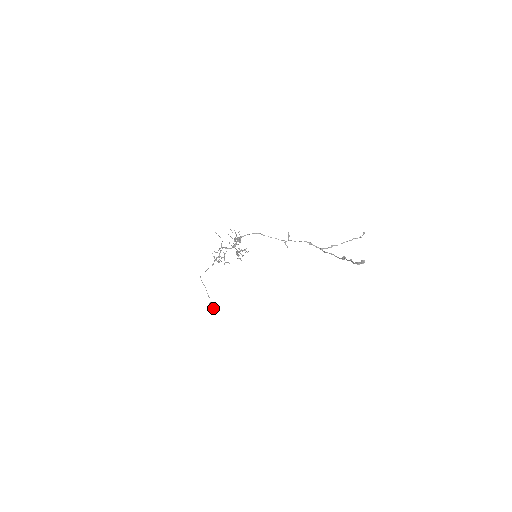
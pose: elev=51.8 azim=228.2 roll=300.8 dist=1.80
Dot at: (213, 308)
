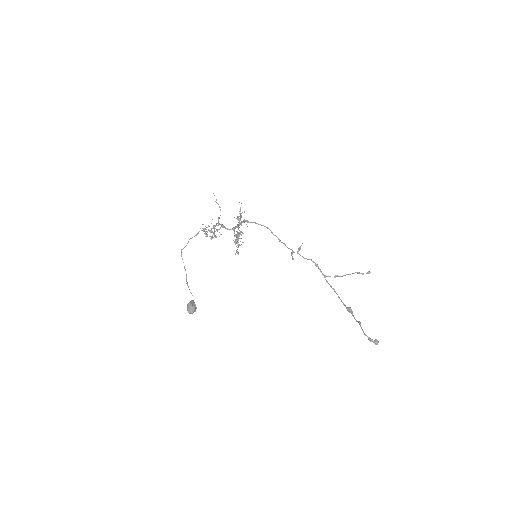
Dot at: (194, 311)
